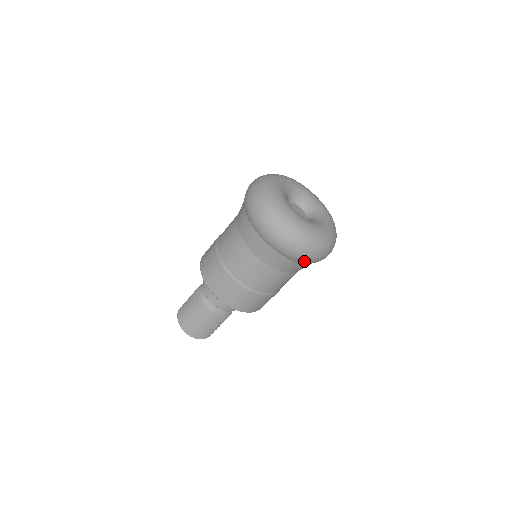
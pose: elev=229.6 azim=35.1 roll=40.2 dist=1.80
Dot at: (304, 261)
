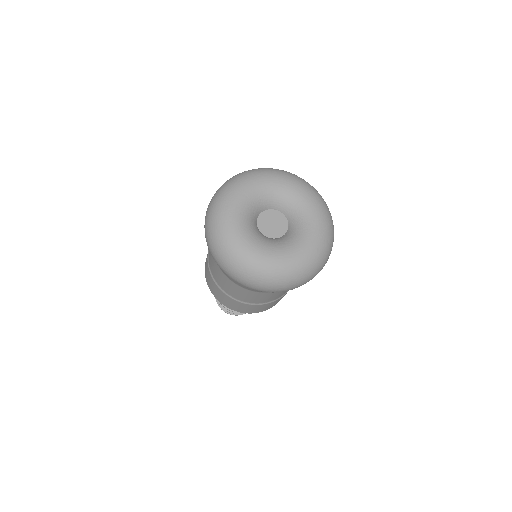
Dot at: occluded
